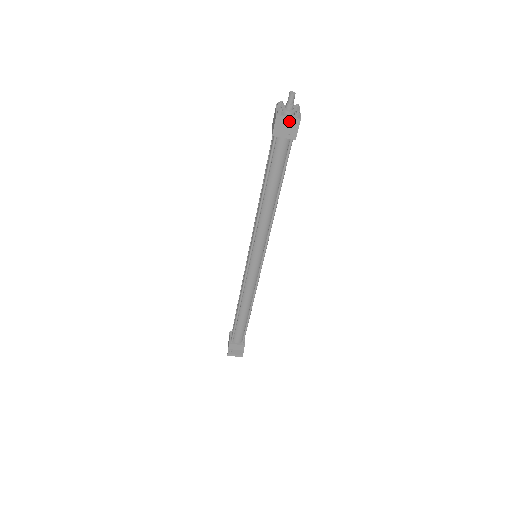
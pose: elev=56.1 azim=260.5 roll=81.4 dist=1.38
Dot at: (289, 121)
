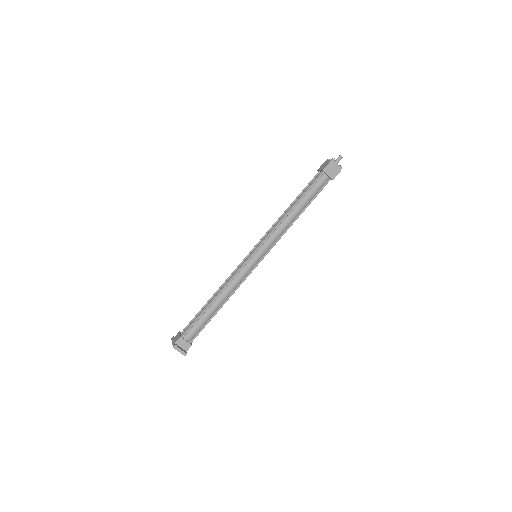
Dot at: (336, 167)
